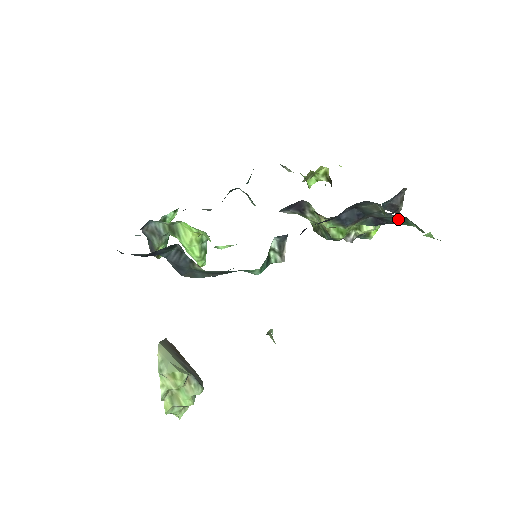
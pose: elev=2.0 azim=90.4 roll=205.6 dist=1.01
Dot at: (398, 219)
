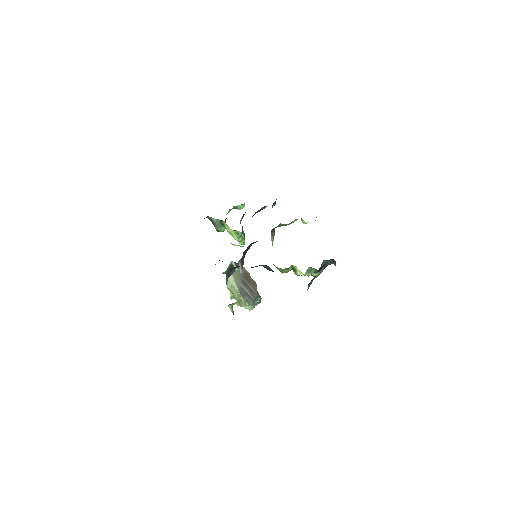
Dot at: occluded
